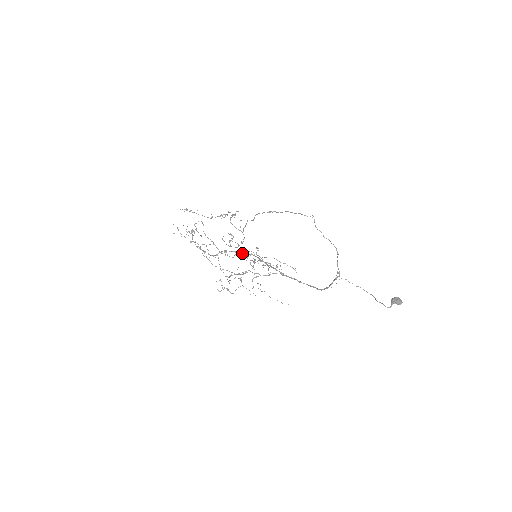
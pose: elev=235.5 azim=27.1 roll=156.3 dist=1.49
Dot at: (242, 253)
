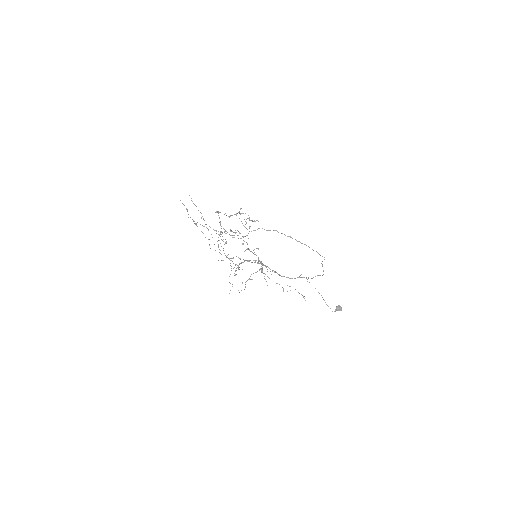
Dot at: (230, 235)
